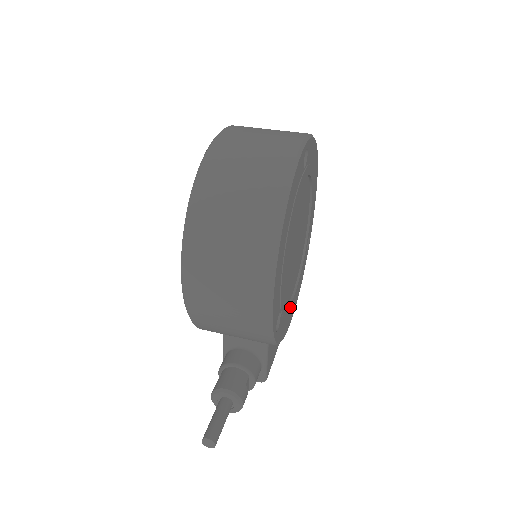
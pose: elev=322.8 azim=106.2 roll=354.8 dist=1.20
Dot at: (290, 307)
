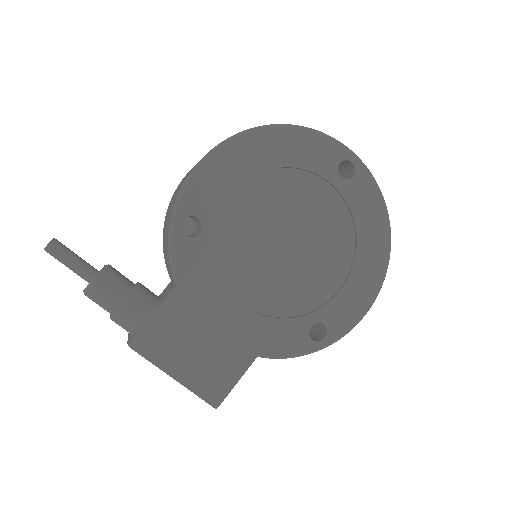
Dot at: (223, 292)
